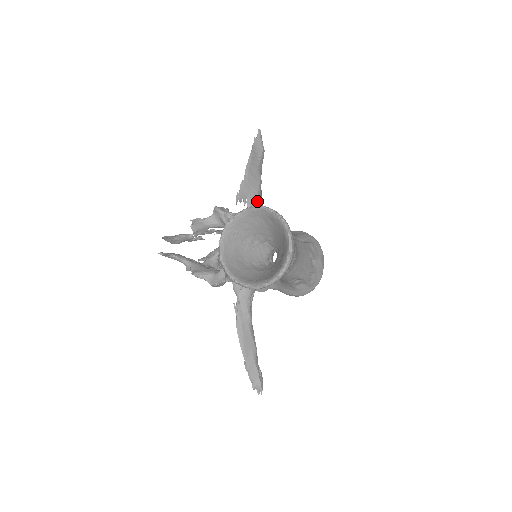
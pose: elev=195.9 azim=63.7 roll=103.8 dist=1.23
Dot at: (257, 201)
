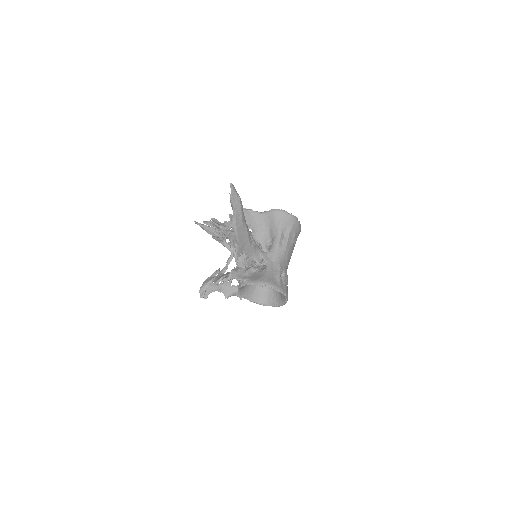
Dot at: (250, 247)
